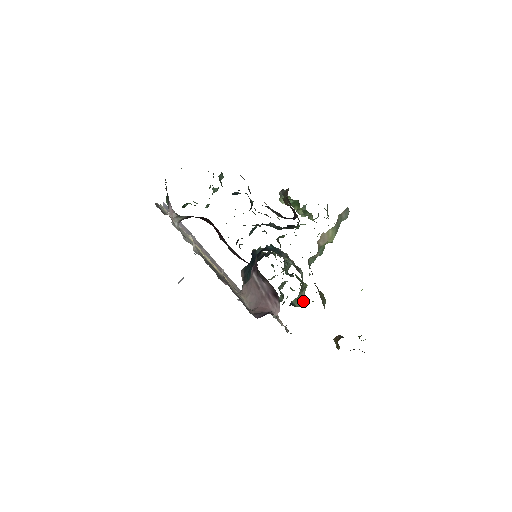
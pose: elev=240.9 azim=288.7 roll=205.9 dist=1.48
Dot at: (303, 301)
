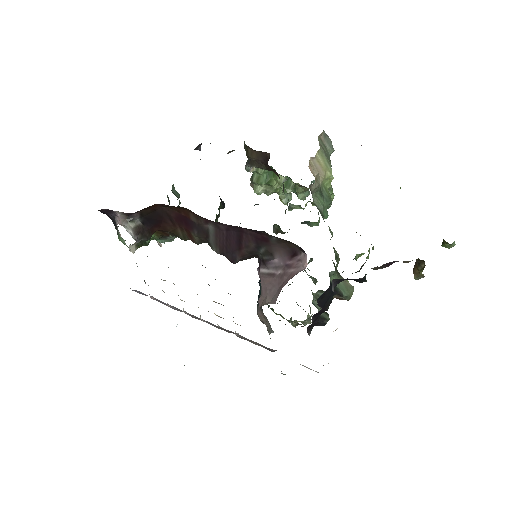
Dot at: (350, 289)
